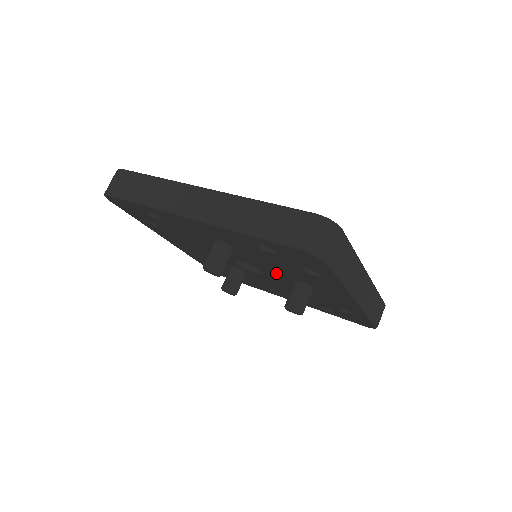
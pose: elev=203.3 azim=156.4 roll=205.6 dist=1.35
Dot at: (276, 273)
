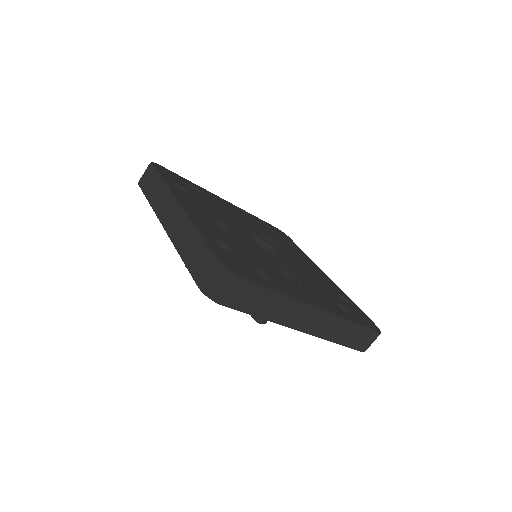
Dot at: occluded
